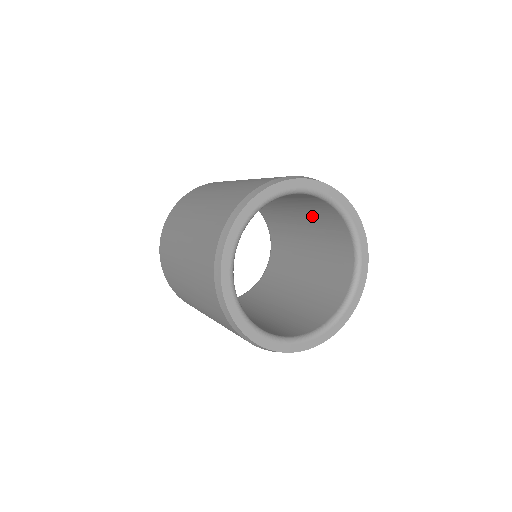
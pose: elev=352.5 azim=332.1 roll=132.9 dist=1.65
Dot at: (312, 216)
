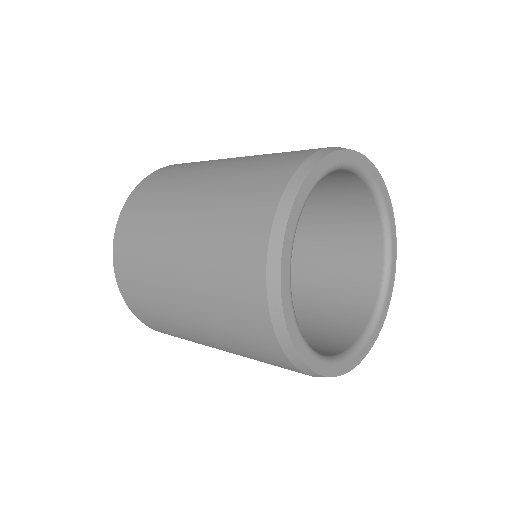
Dot at: (331, 263)
